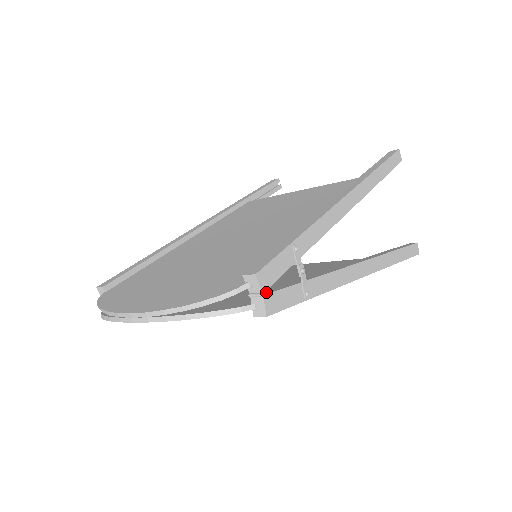
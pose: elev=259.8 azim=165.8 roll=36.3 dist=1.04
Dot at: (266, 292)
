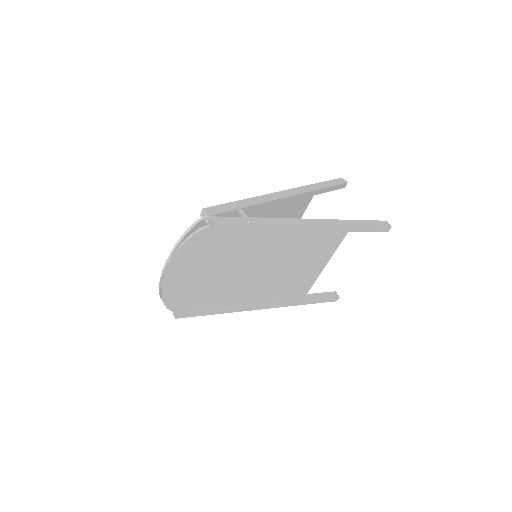
Dot at: (213, 217)
